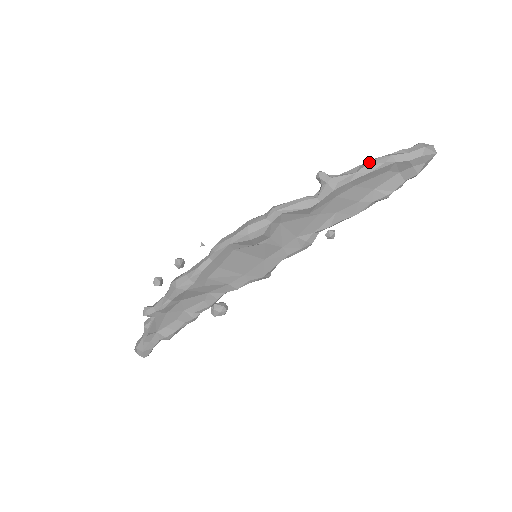
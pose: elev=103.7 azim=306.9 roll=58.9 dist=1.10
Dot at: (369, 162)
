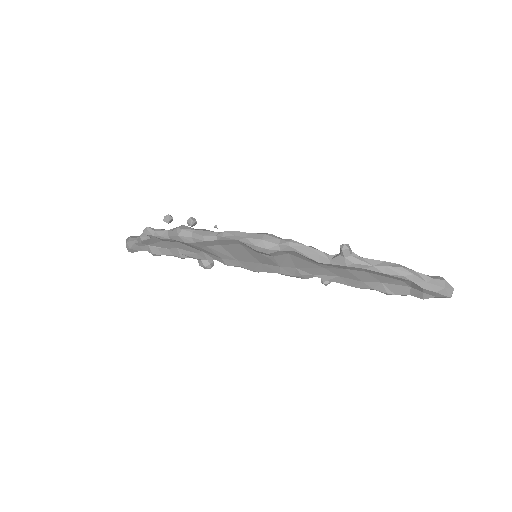
Dot at: (392, 265)
